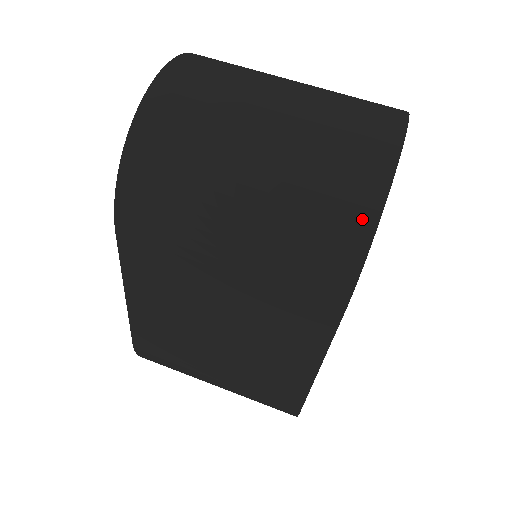
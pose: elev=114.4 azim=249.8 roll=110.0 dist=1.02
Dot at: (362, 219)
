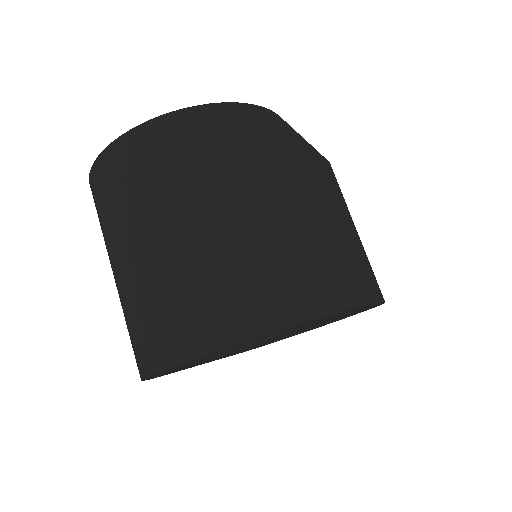
Dot at: (138, 368)
